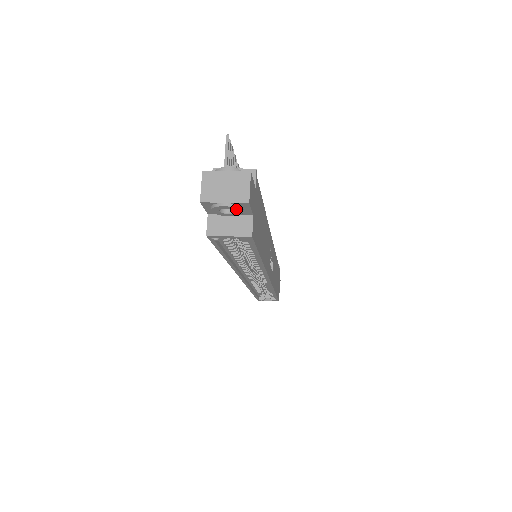
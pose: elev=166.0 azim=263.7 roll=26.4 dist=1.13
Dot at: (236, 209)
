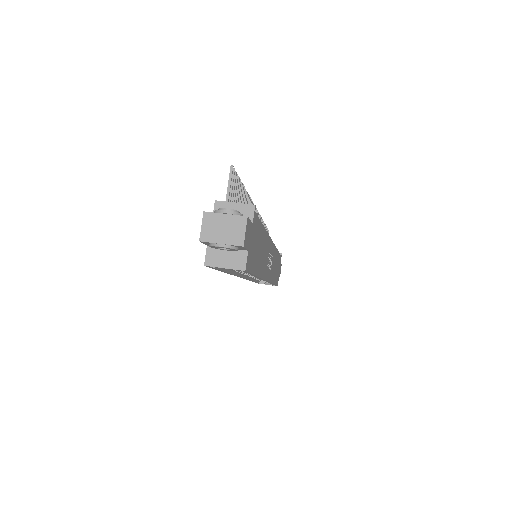
Dot at: (232, 249)
